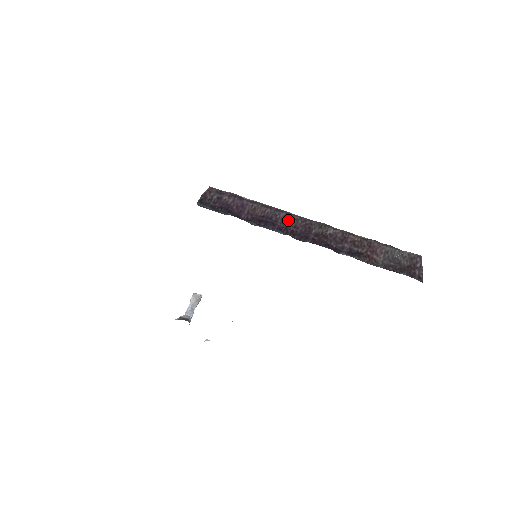
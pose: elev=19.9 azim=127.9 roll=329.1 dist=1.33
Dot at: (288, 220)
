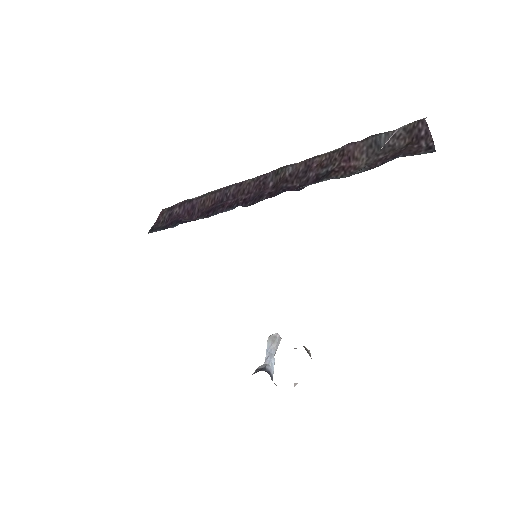
Dot at: (239, 191)
